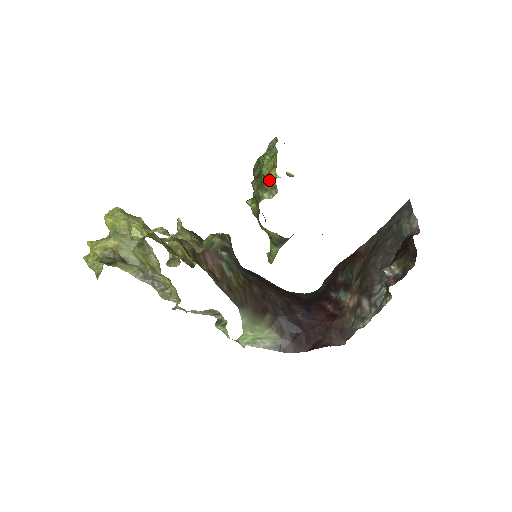
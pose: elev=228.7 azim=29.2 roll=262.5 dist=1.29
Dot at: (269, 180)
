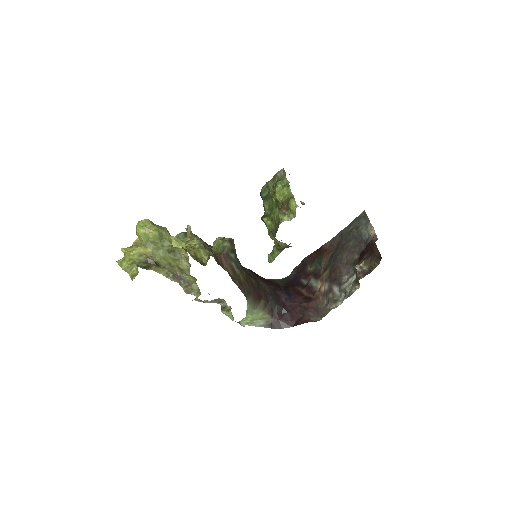
Dot at: (287, 206)
